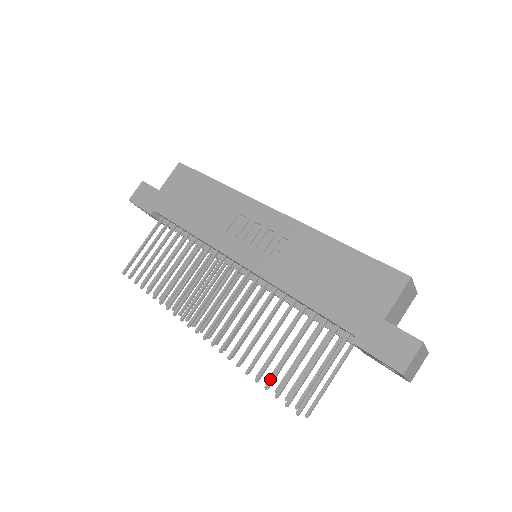
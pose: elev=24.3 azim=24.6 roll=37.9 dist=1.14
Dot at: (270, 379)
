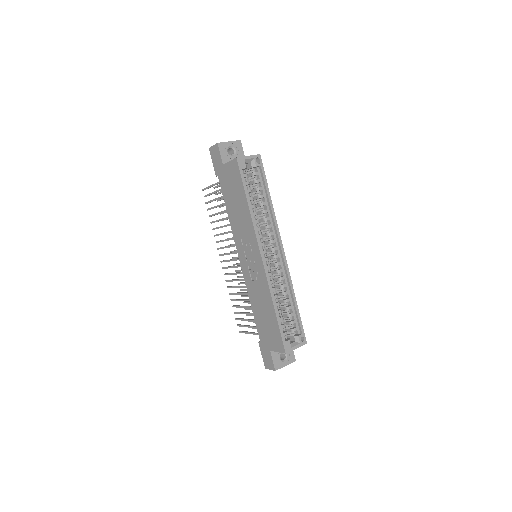
Dot at: (236, 312)
